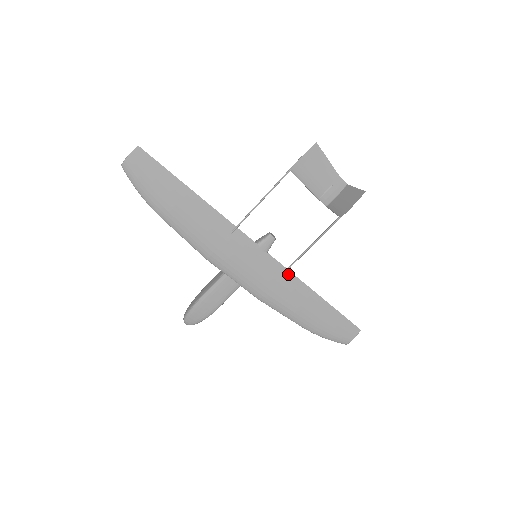
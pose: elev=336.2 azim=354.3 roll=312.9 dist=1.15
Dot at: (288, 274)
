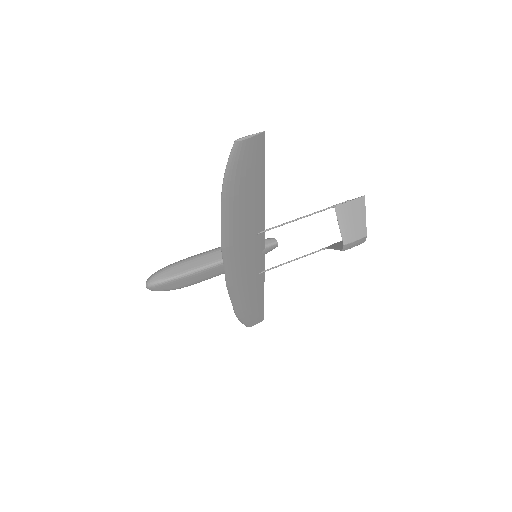
Dot at: (262, 274)
